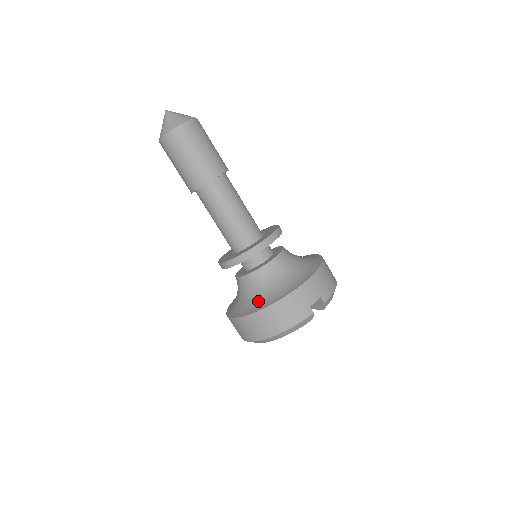
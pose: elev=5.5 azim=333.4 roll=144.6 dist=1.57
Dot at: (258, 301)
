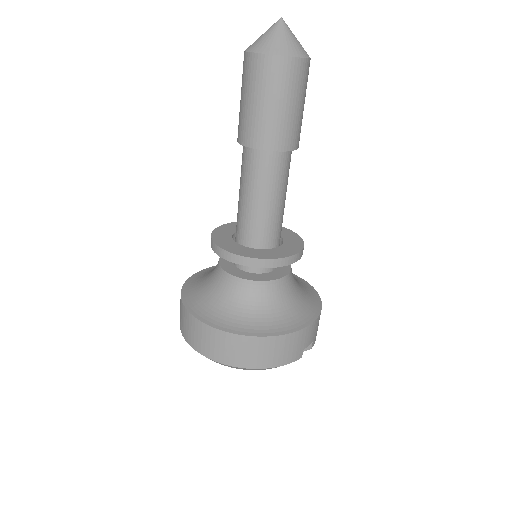
Dot at: (254, 321)
